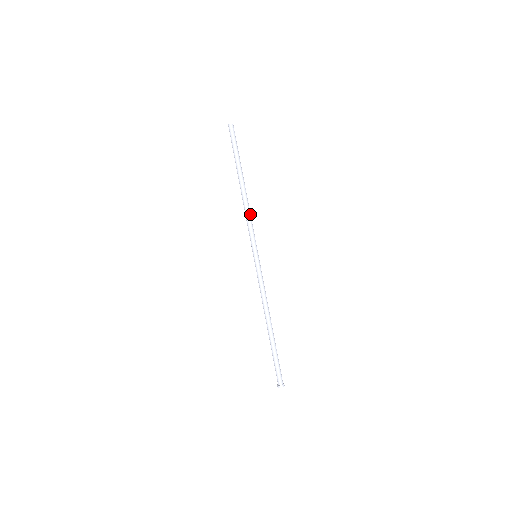
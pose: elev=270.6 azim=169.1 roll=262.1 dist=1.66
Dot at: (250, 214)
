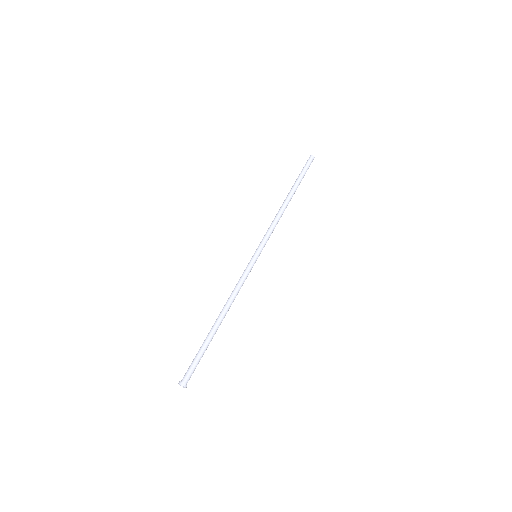
Dot at: (277, 223)
